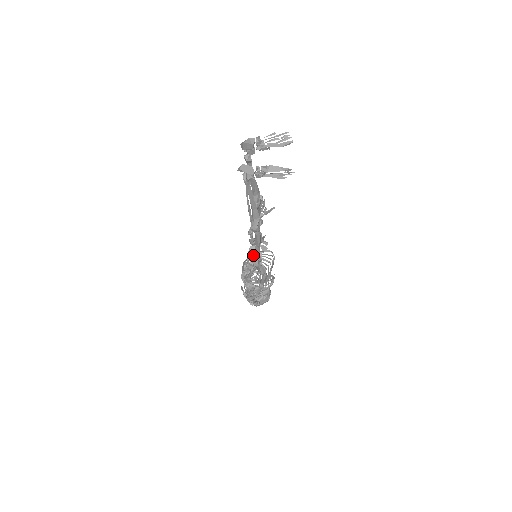
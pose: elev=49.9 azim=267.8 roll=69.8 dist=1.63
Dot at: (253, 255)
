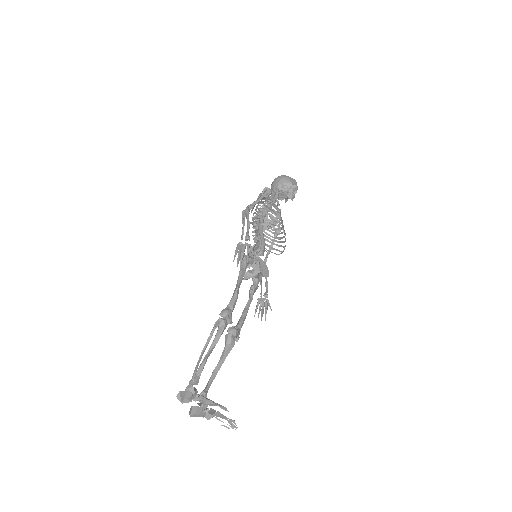
Dot at: (250, 277)
